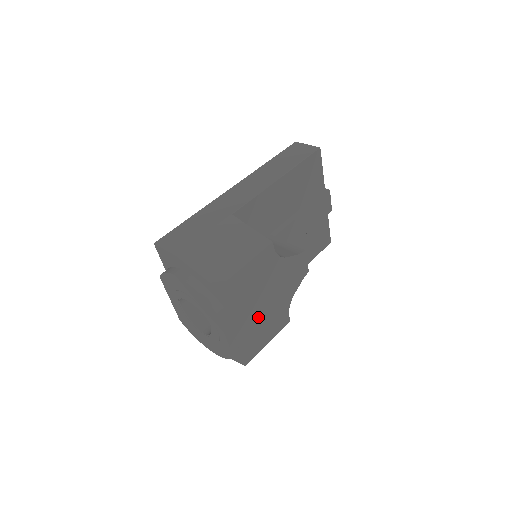
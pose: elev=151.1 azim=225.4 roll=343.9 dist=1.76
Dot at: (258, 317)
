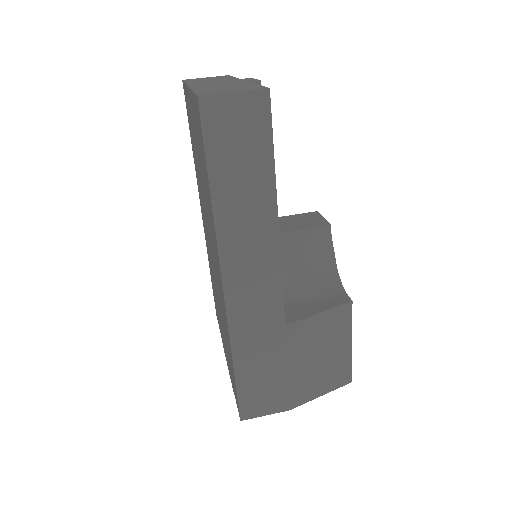
Dot at: occluded
